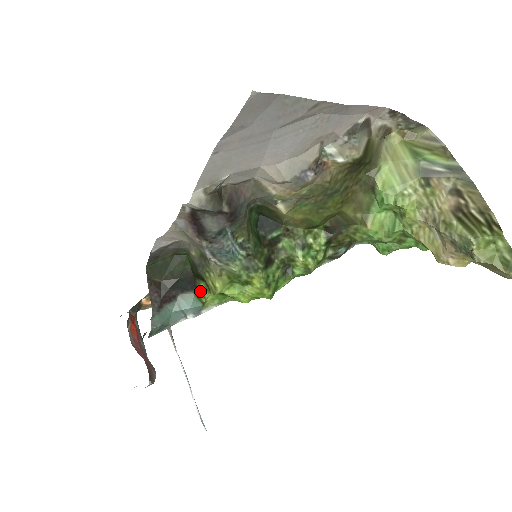
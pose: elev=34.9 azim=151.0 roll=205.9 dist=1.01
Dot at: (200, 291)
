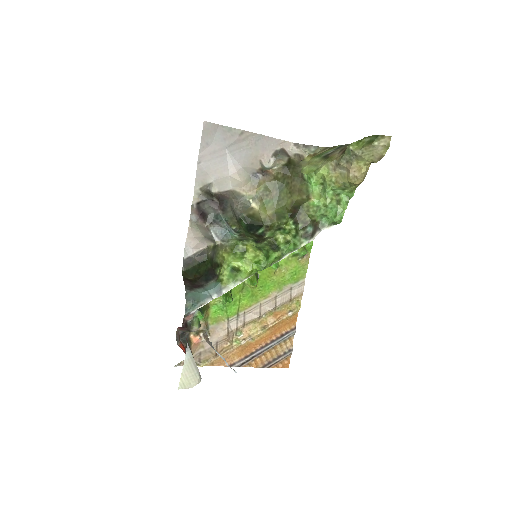
Dot at: (218, 275)
